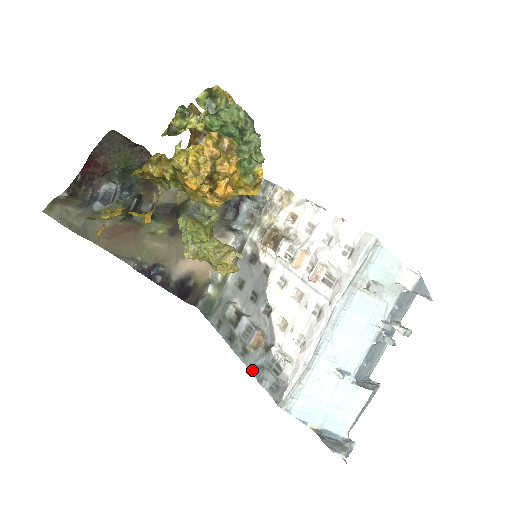
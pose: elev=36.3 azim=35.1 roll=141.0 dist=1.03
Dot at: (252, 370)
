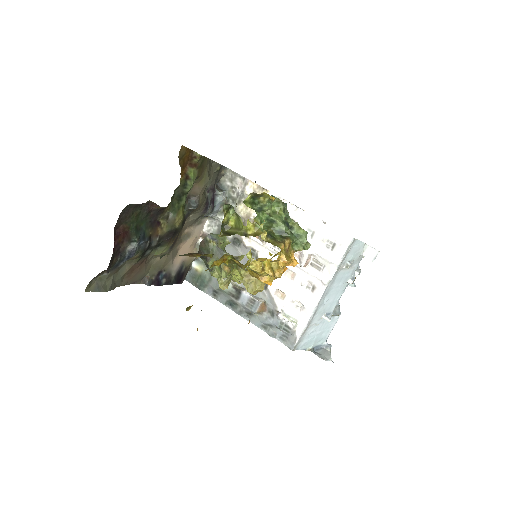
Dot at: (260, 327)
